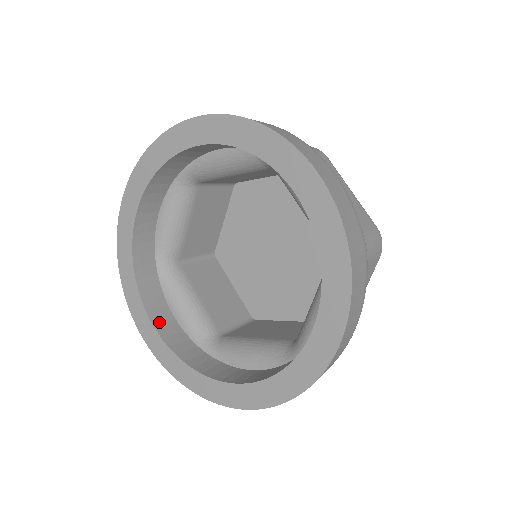
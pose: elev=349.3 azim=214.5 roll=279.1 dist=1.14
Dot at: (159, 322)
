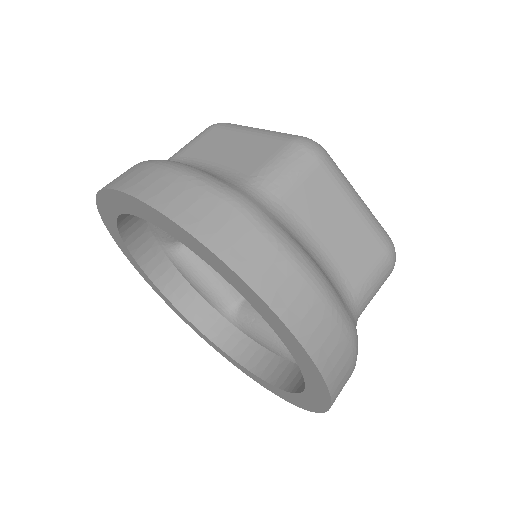
Dot at: (128, 232)
